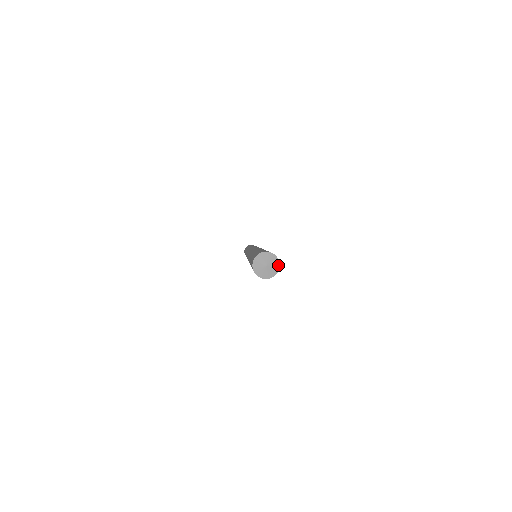
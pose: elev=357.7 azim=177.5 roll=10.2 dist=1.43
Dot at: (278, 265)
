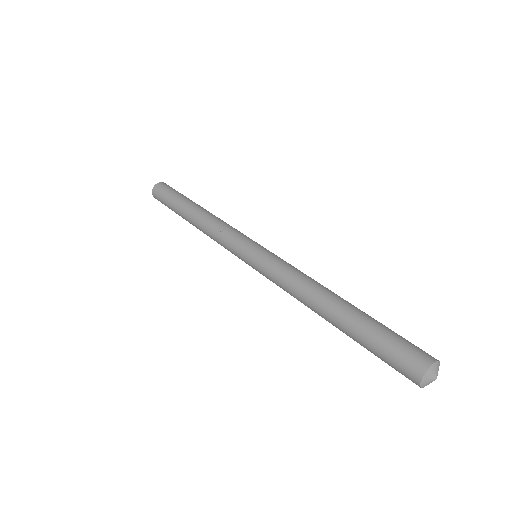
Dot at: (439, 365)
